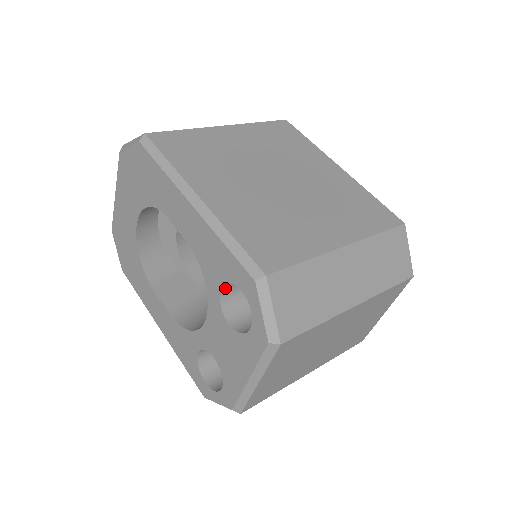
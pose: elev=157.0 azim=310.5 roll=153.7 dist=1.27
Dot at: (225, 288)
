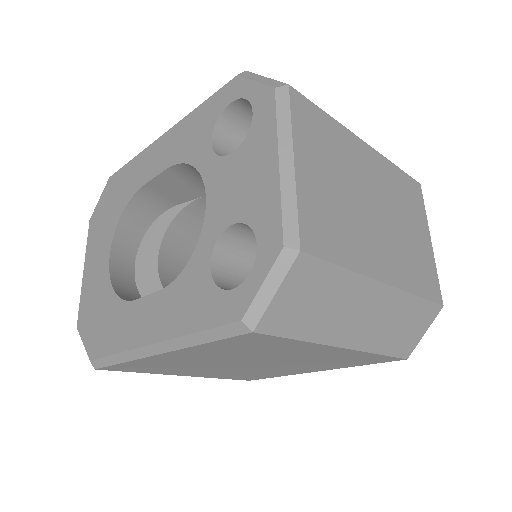
Dot at: (216, 143)
